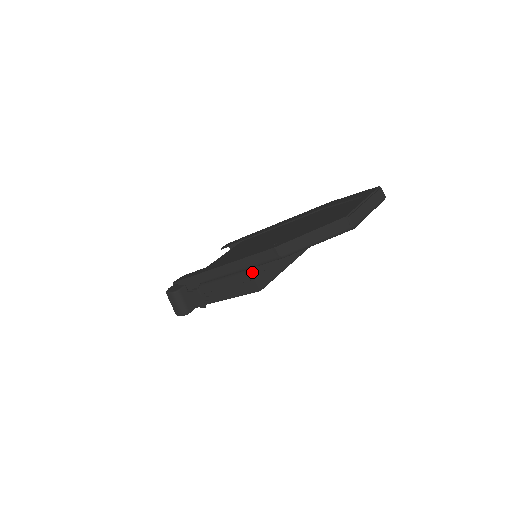
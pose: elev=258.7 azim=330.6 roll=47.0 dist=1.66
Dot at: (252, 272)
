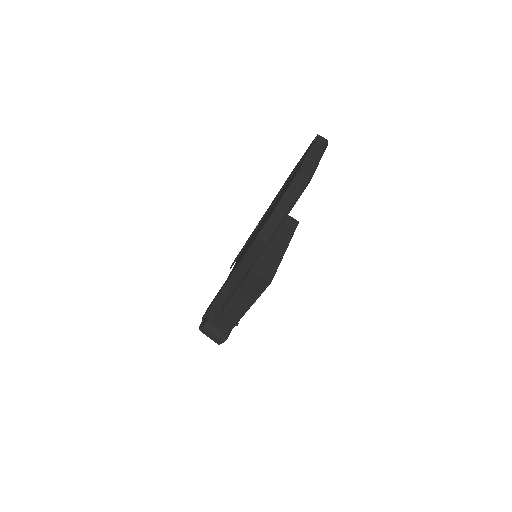
Dot at: (255, 270)
